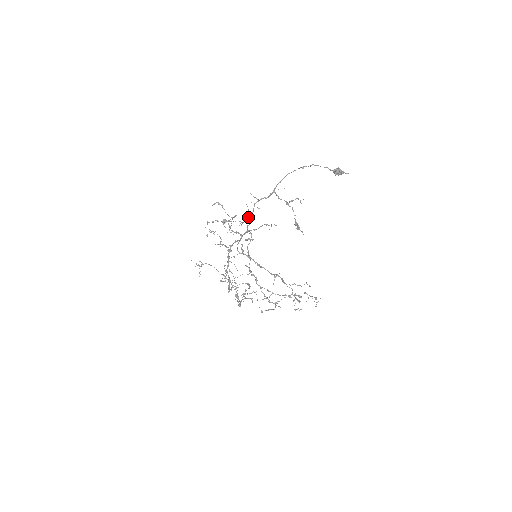
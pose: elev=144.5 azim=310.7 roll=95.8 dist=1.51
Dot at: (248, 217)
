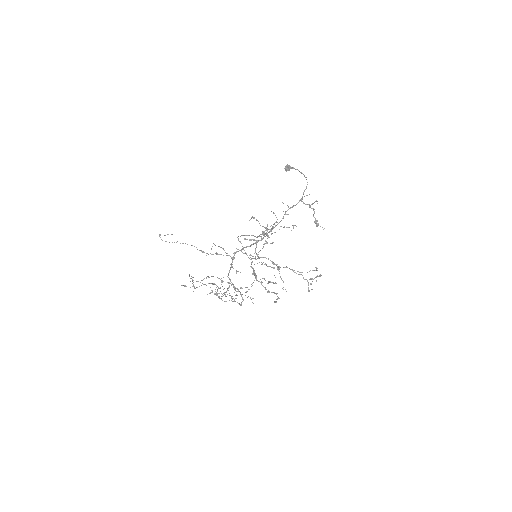
Dot at: (274, 224)
